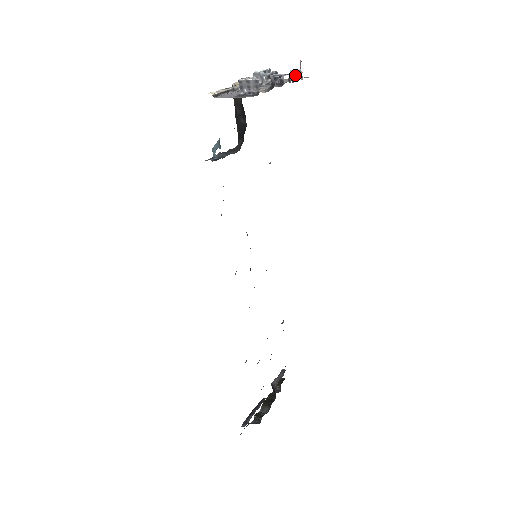
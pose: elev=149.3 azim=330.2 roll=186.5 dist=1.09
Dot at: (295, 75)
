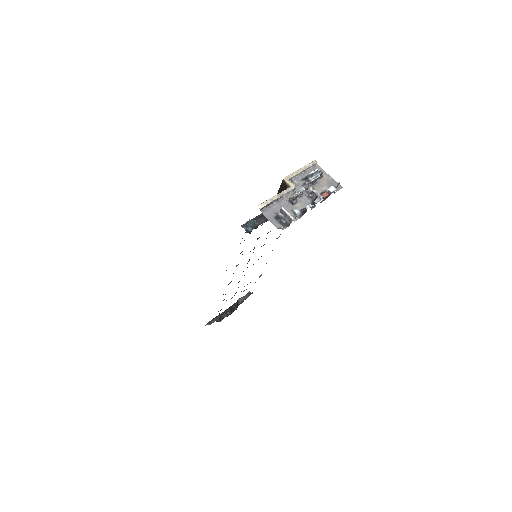
Dot at: (329, 194)
